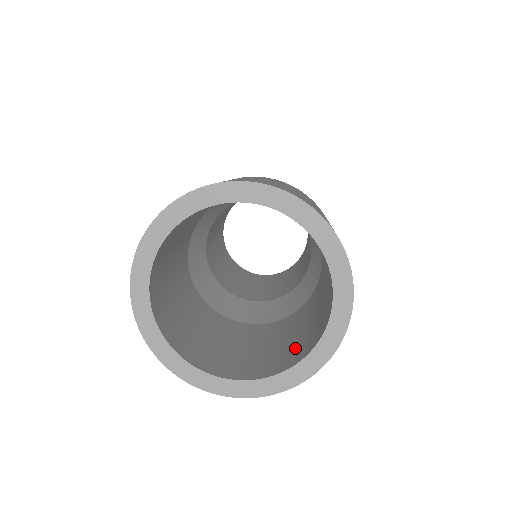
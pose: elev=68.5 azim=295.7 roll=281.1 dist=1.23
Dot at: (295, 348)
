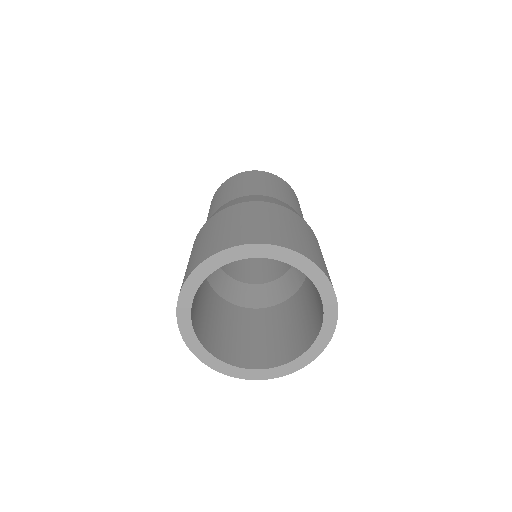
Dot at: (318, 309)
